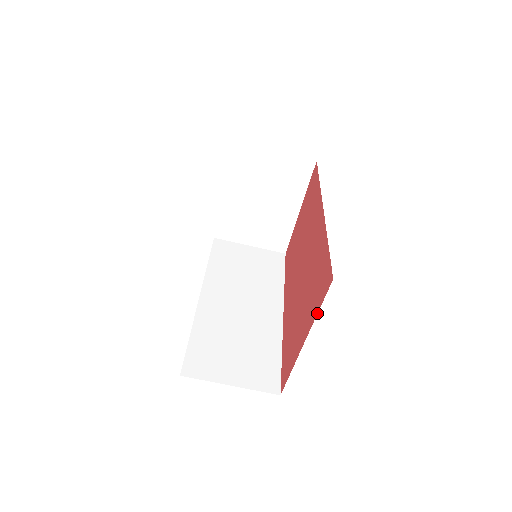
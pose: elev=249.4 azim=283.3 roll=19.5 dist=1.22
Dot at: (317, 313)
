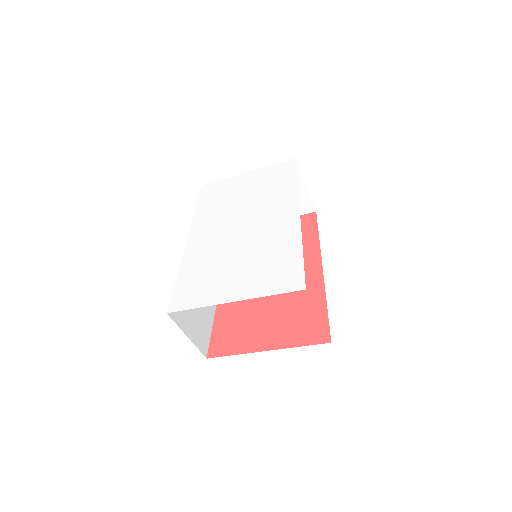
Dot at: (298, 346)
